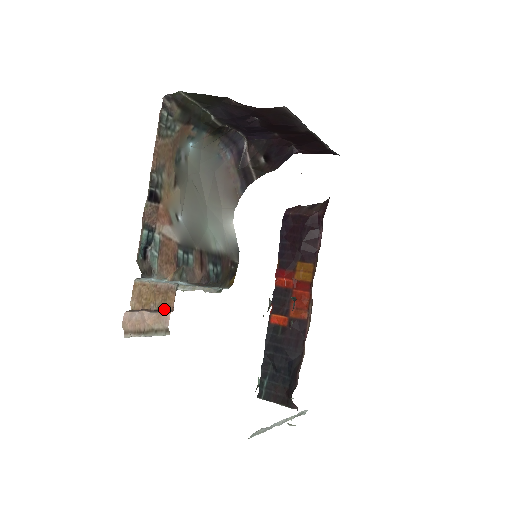
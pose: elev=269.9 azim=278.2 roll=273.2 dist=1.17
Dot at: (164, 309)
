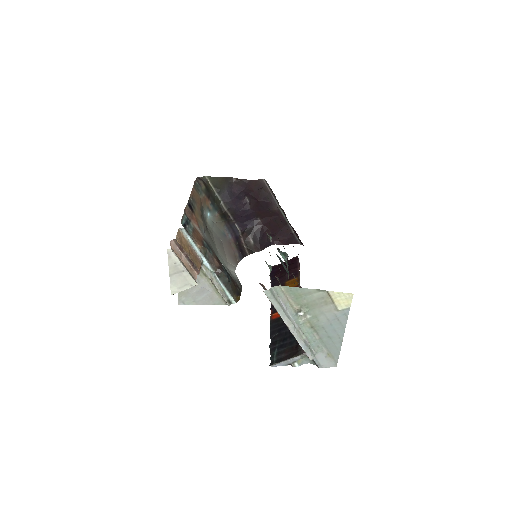
Dot at: (194, 265)
